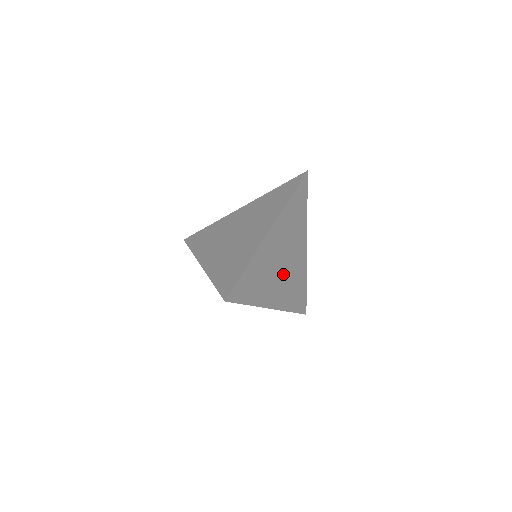
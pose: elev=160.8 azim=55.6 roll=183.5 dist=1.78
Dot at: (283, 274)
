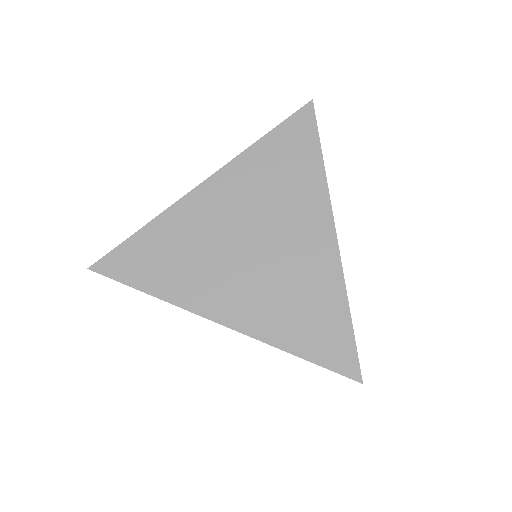
Dot at: (252, 266)
